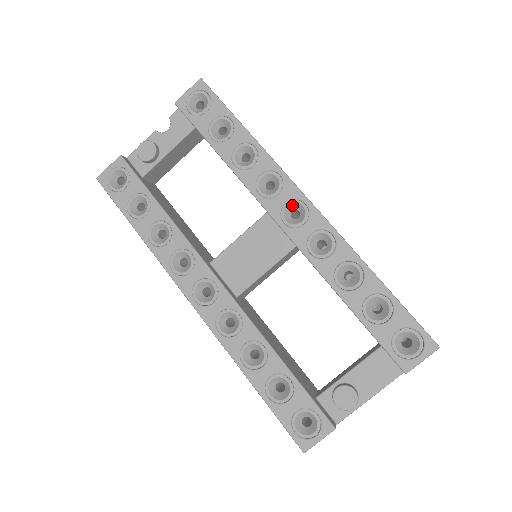
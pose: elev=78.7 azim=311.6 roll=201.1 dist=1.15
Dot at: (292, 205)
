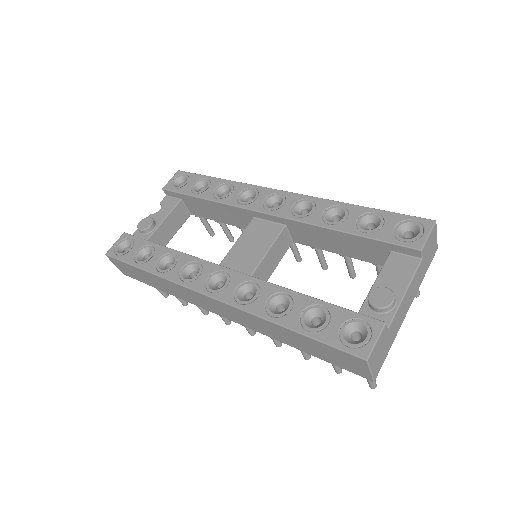
Dot at: (270, 199)
